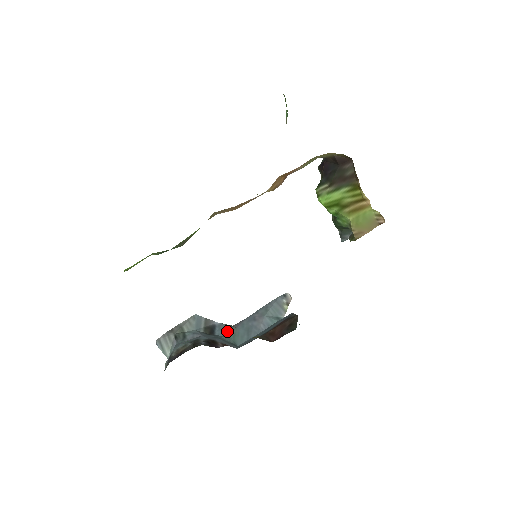
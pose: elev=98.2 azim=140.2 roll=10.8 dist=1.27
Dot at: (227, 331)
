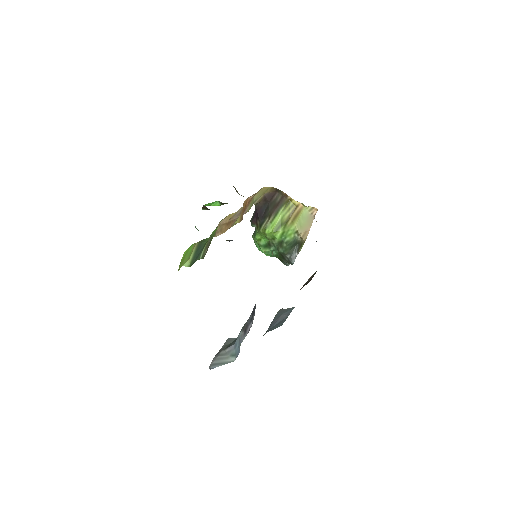
Dot at: occluded
